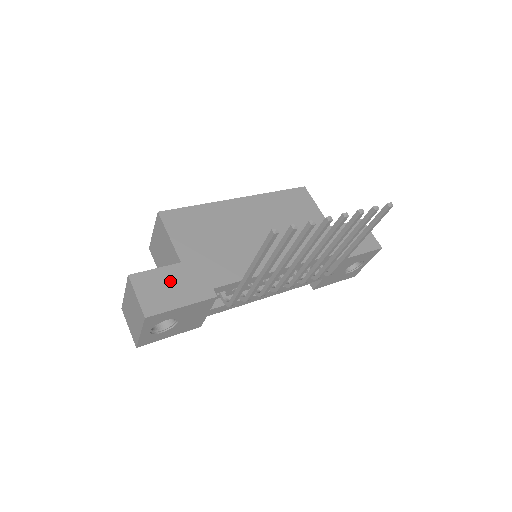
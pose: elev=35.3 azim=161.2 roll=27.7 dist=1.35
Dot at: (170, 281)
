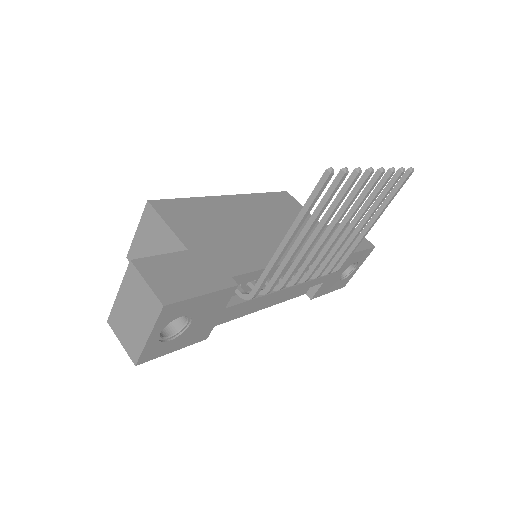
Dot at: (181, 268)
